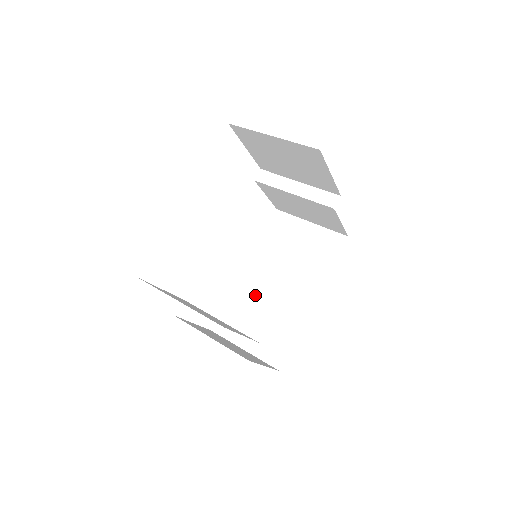
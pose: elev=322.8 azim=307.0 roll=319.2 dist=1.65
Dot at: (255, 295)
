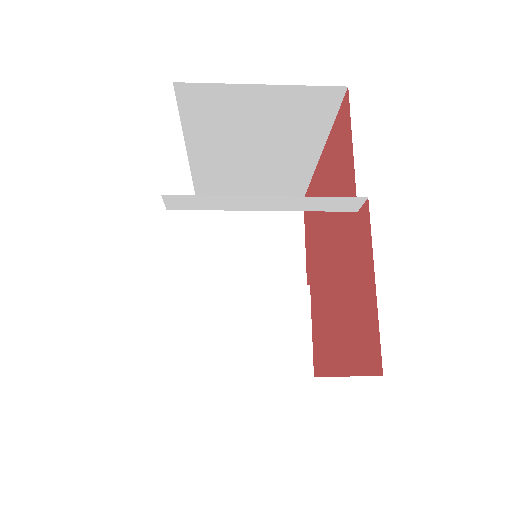
Dot at: occluded
